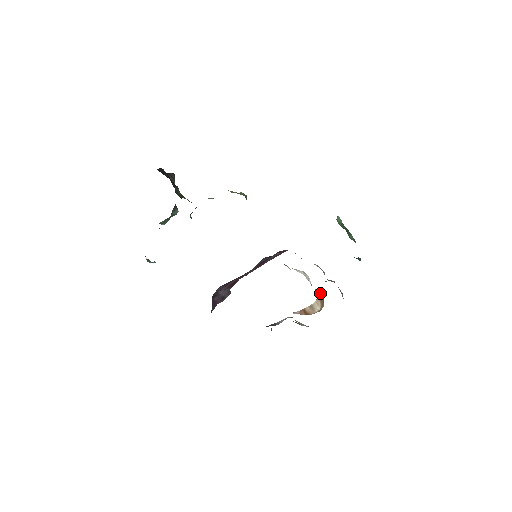
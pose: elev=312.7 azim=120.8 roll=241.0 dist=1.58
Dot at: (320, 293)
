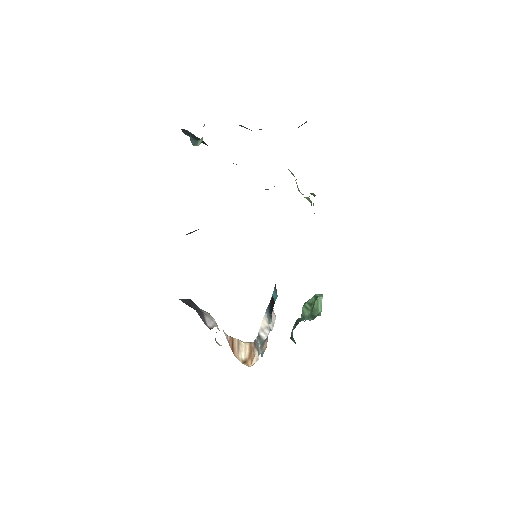
Dot at: (258, 353)
